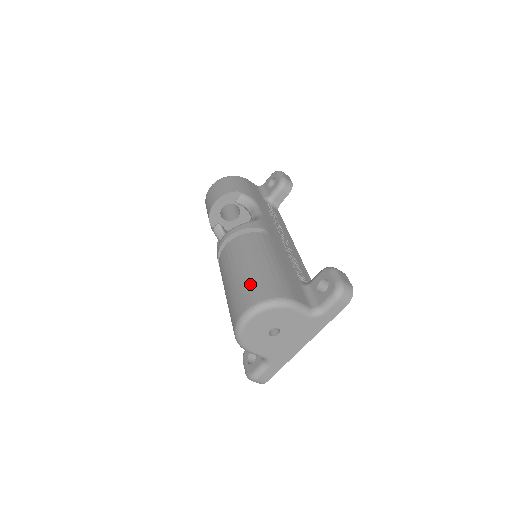
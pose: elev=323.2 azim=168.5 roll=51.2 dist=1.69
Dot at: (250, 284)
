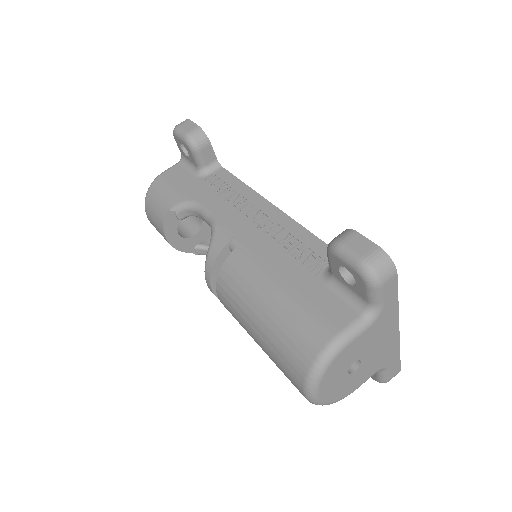
Dot at: (278, 353)
